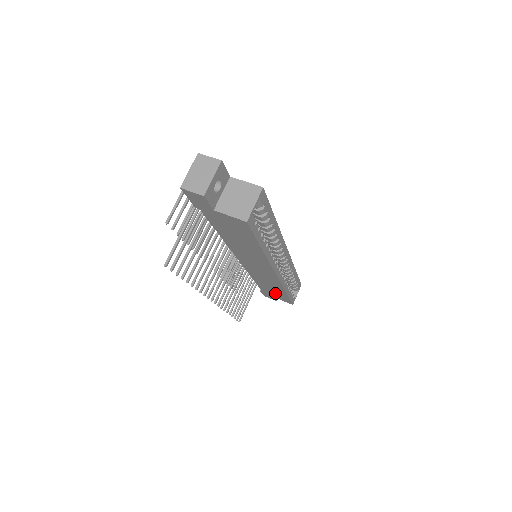
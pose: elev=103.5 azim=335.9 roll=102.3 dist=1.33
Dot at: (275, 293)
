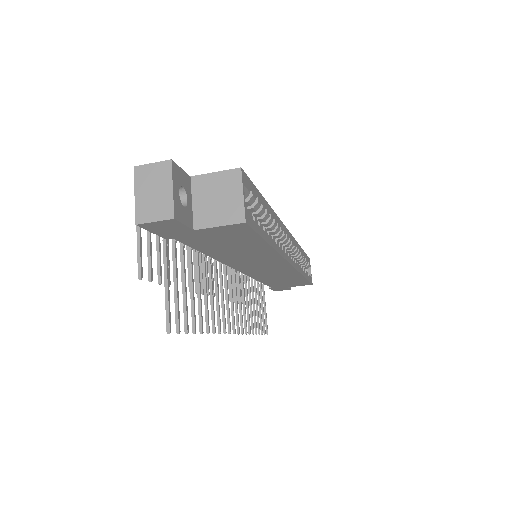
Dot at: (289, 283)
